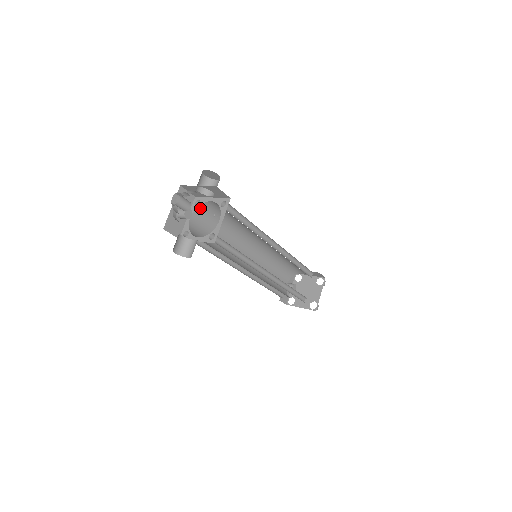
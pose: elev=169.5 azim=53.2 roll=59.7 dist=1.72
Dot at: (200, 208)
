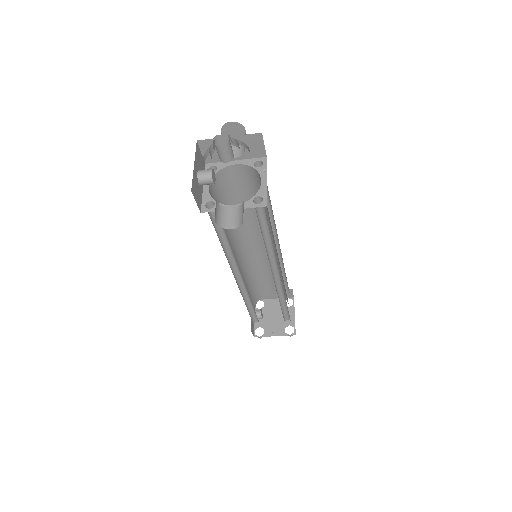
Dot at: (217, 176)
